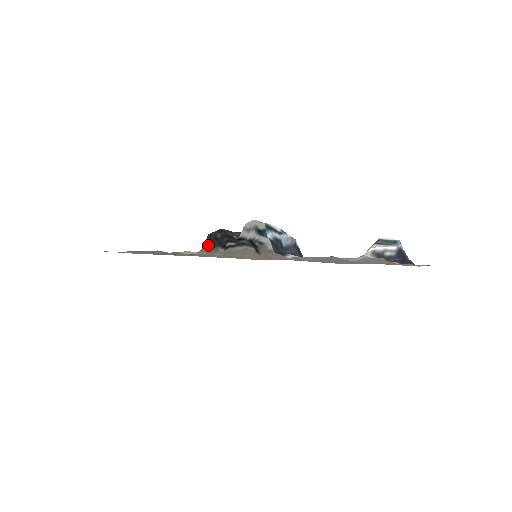
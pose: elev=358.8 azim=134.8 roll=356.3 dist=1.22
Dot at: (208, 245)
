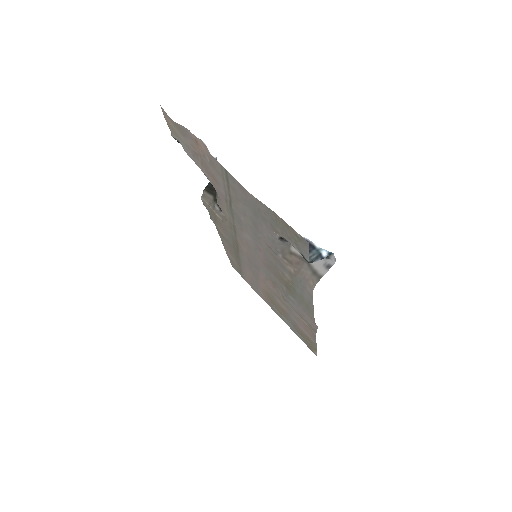
Dot at: (210, 195)
